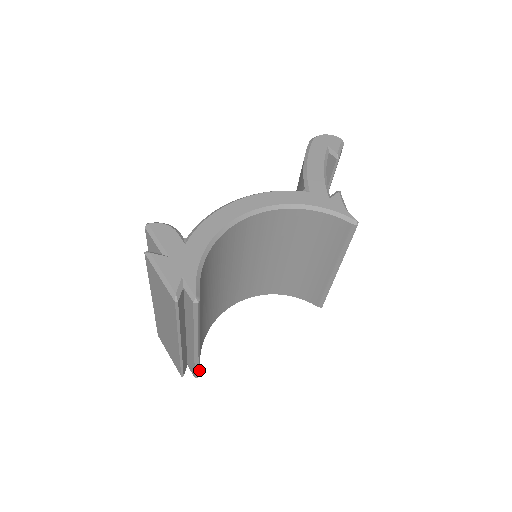
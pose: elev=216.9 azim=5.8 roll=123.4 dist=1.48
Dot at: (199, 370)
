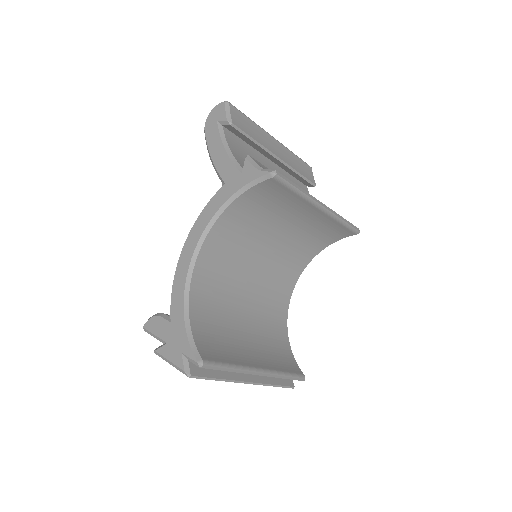
Dot at: (297, 376)
